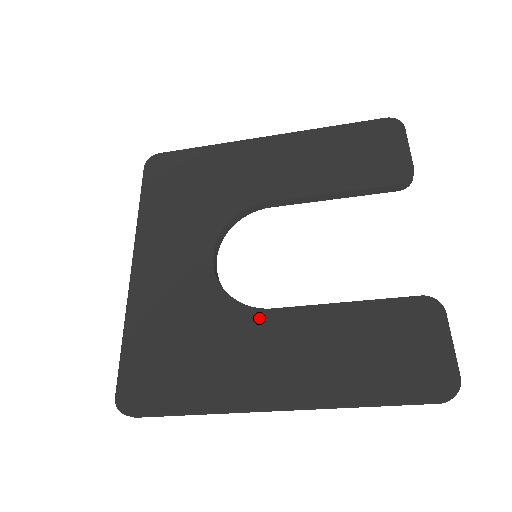
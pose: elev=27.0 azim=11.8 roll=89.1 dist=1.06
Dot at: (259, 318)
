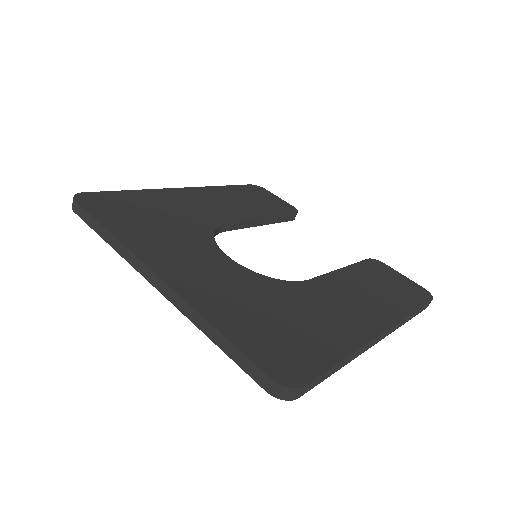
Dot at: (309, 286)
